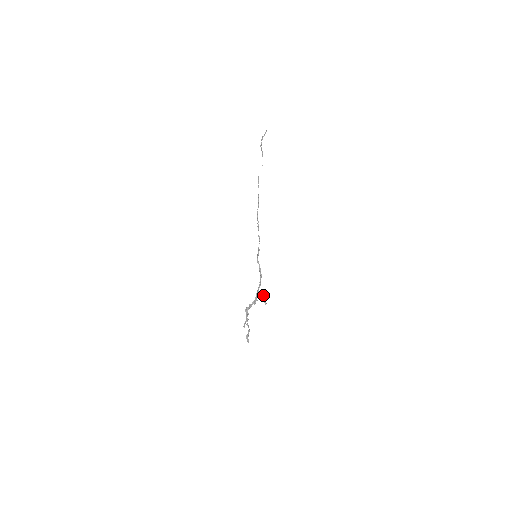
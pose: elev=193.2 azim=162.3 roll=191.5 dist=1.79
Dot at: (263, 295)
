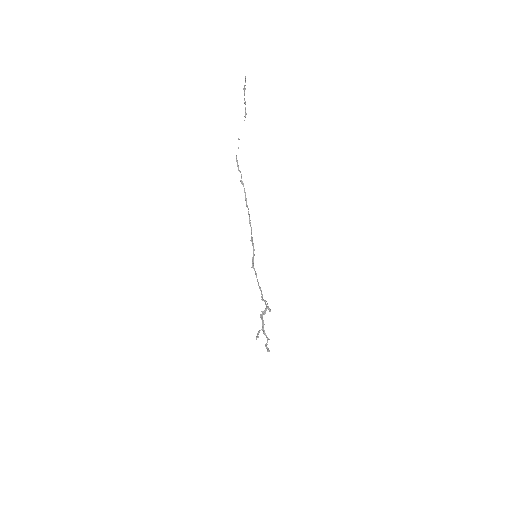
Dot at: occluded
